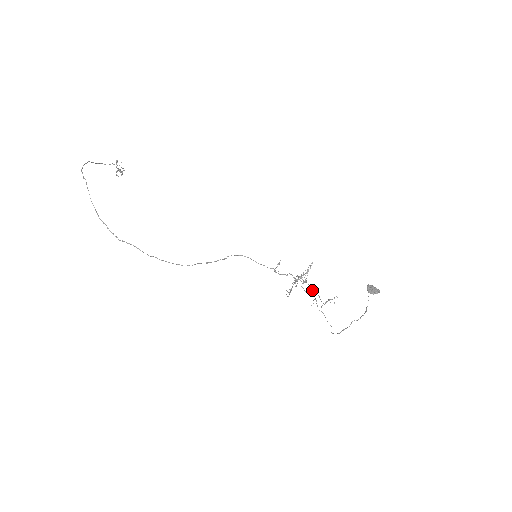
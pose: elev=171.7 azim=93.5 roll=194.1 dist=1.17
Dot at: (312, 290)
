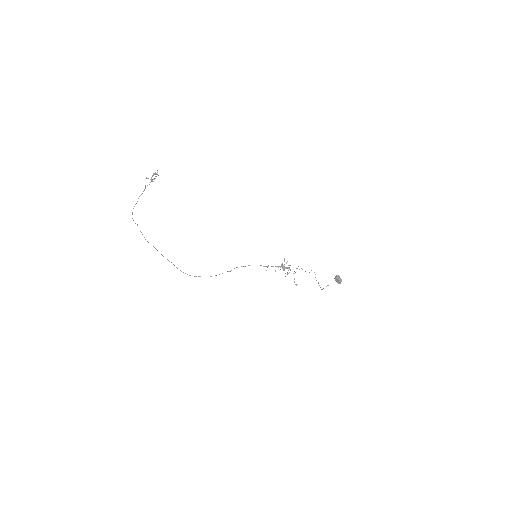
Dot at: occluded
